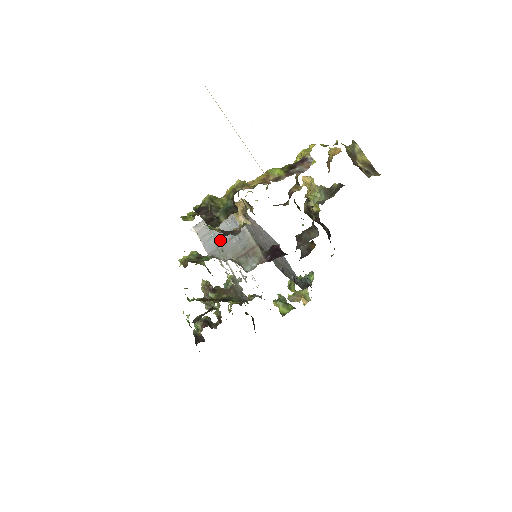
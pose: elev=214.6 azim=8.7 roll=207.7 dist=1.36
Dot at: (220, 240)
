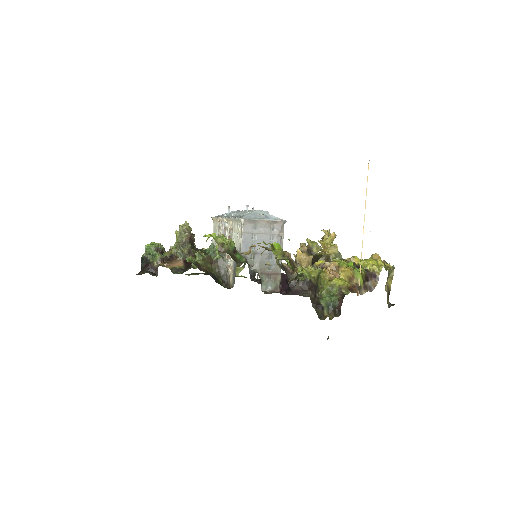
Dot at: (257, 247)
